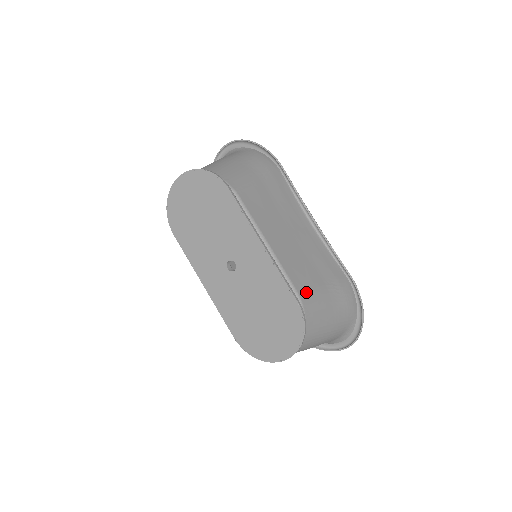
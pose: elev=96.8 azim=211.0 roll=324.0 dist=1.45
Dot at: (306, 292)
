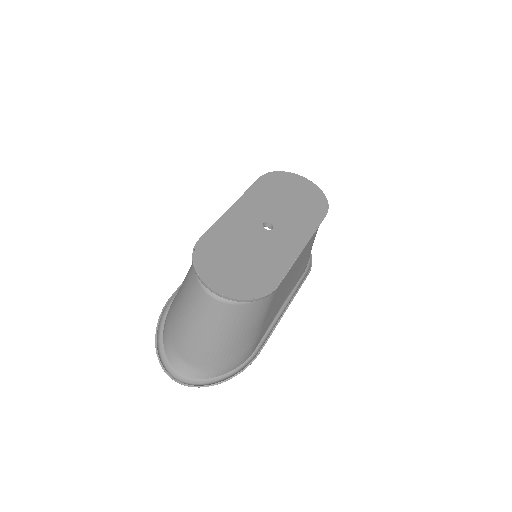
Dot at: (272, 298)
